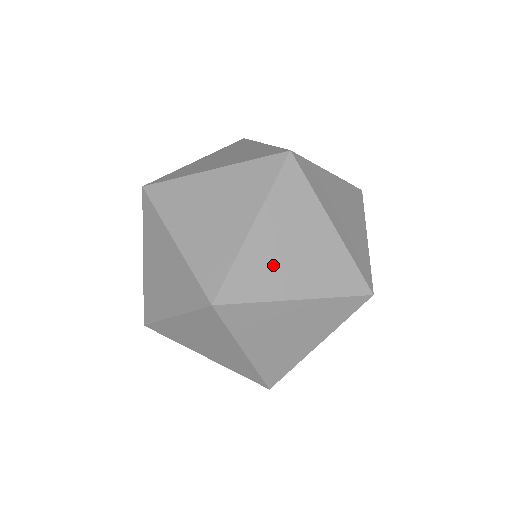
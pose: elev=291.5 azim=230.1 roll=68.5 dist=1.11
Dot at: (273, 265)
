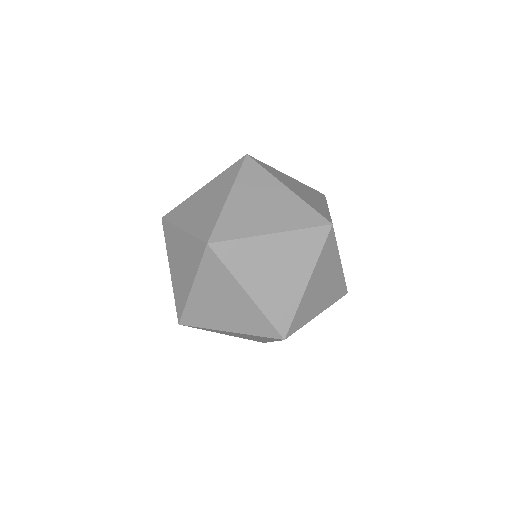
Dot at: (248, 215)
